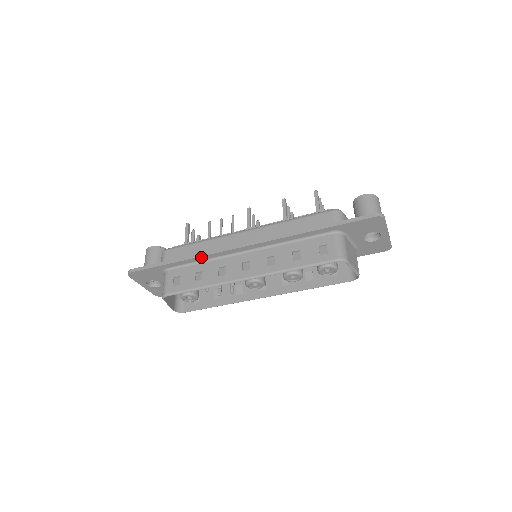
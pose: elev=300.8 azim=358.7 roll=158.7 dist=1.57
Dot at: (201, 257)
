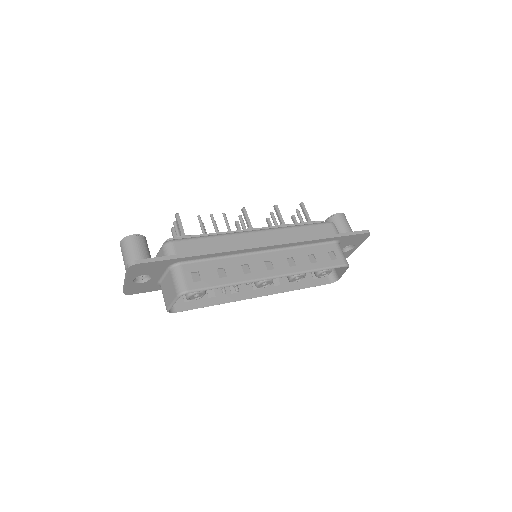
Dot at: (224, 253)
